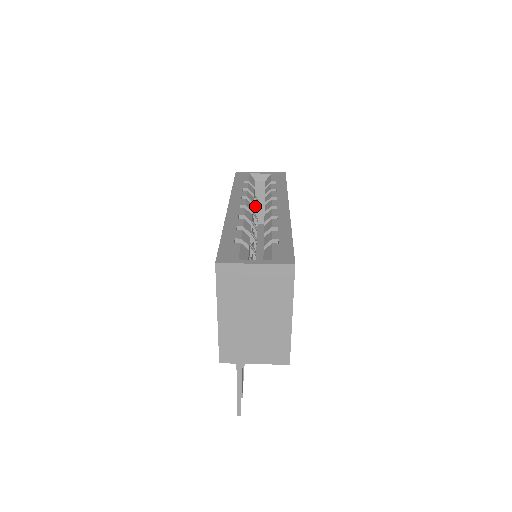
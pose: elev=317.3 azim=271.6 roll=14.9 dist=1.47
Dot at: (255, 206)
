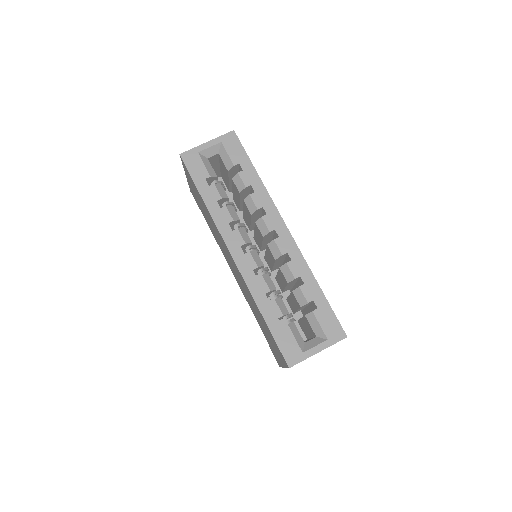
Dot at: occluded
